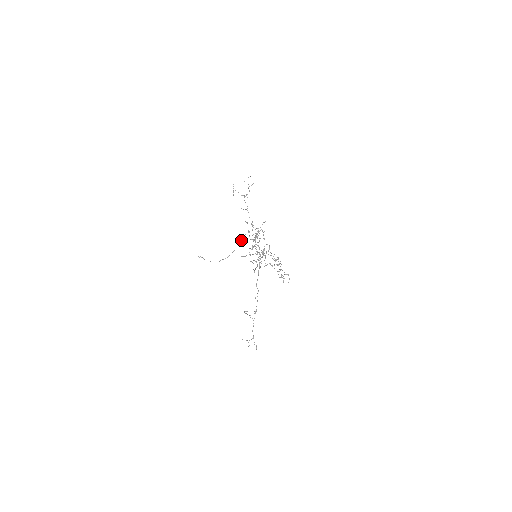
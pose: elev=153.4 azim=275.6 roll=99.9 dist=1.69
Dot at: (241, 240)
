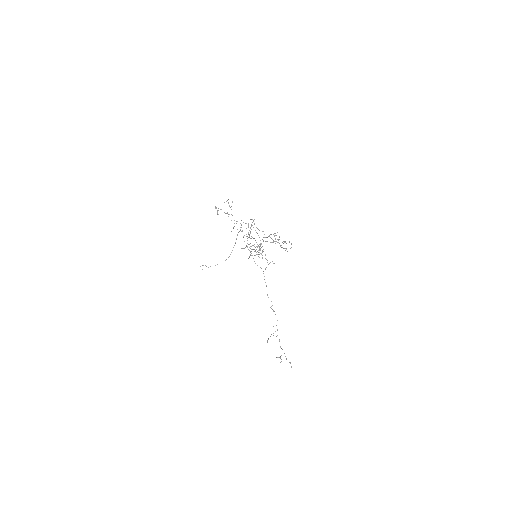
Dot at: (236, 238)
